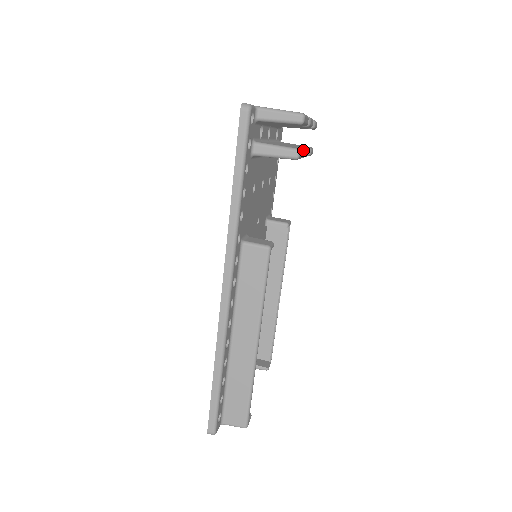
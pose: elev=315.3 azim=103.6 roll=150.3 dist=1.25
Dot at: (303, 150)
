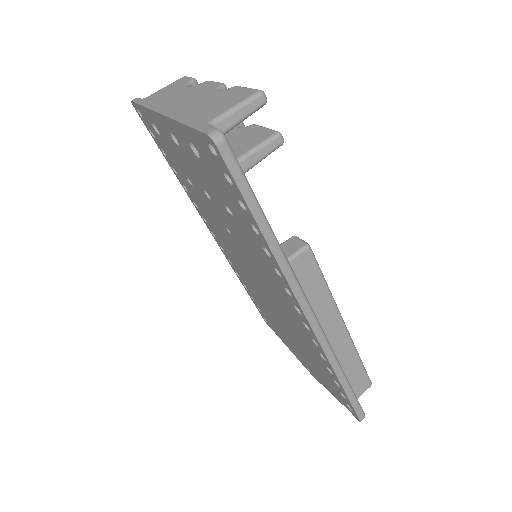
Dot at: (259, 126)
